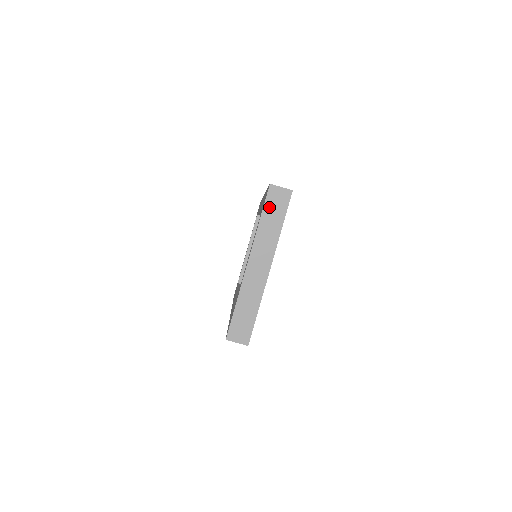
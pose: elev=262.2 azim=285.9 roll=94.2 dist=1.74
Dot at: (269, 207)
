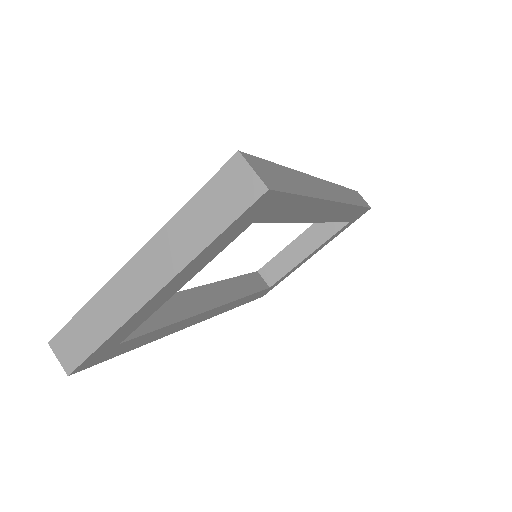
Dot at: (213, 192)
